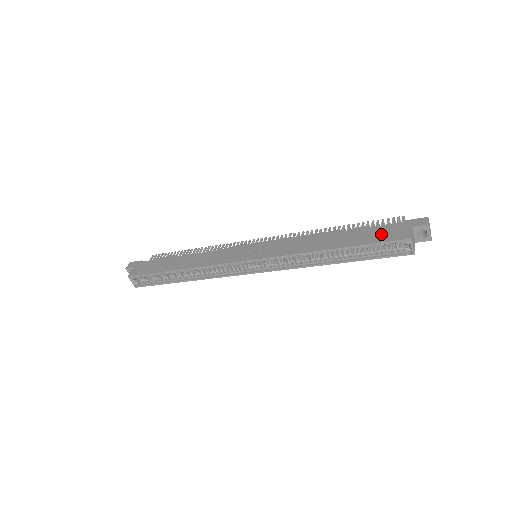
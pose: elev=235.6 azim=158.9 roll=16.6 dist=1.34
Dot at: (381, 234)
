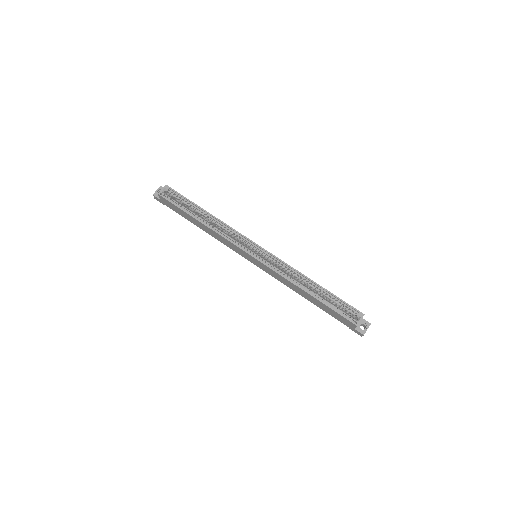
Dot at: occluded
